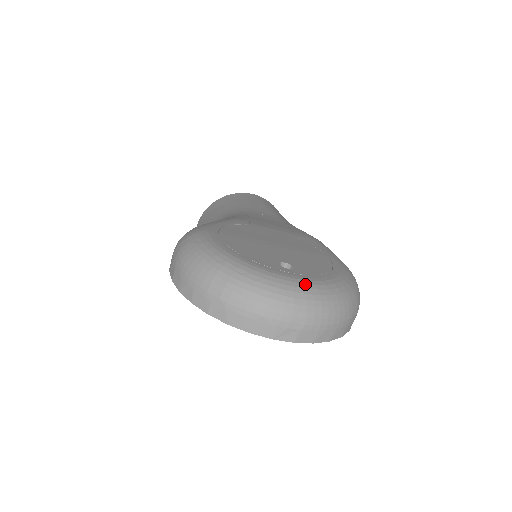
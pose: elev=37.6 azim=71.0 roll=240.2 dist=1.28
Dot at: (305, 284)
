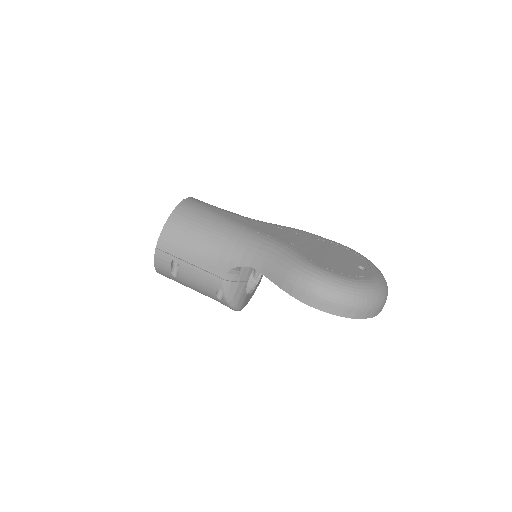
Dot at: (380, 274)
